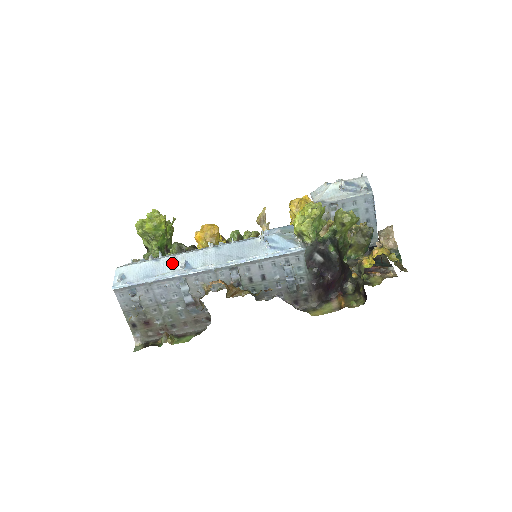
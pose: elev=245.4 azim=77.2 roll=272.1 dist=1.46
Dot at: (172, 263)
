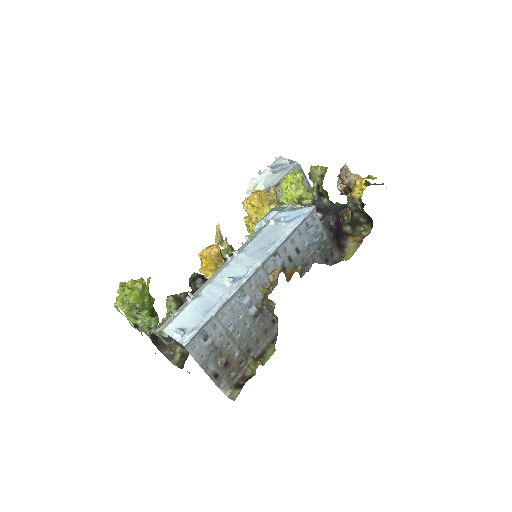
Dot at: (217, 287)
